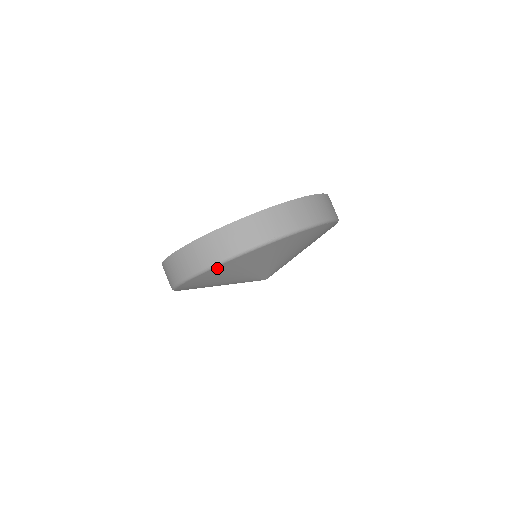
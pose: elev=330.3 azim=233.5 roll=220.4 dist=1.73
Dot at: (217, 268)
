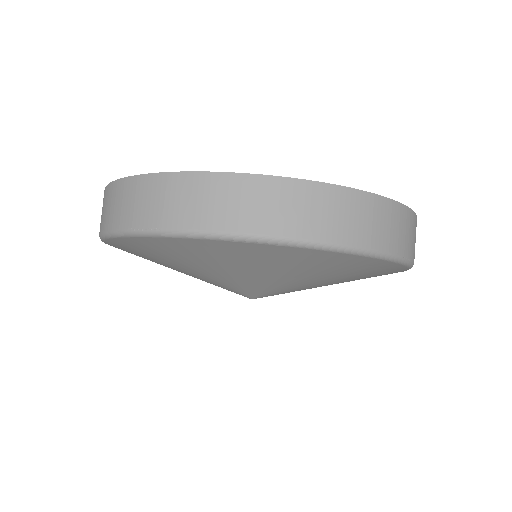
Dot at: (111, 244)
